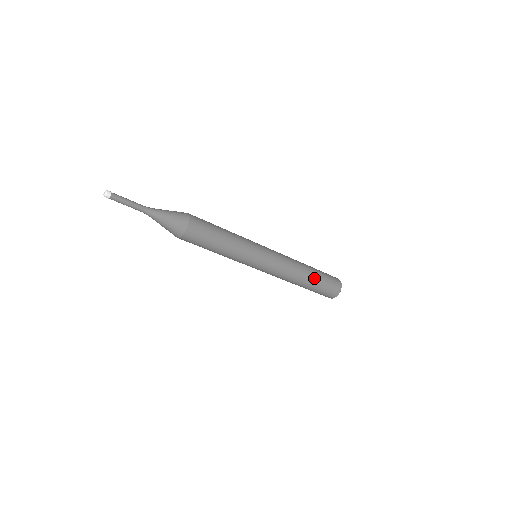
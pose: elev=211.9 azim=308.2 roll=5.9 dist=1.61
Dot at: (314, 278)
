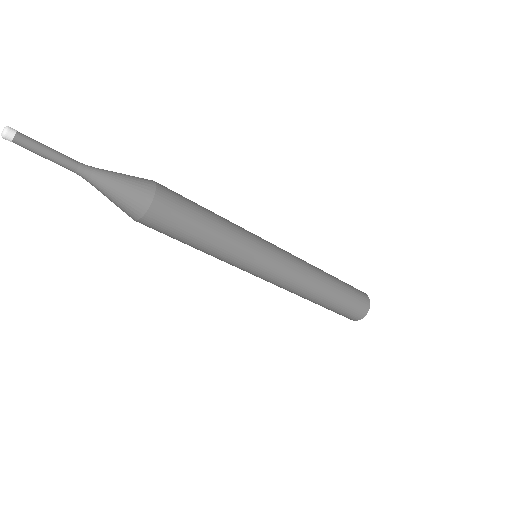
Dot at: (336, 281)
